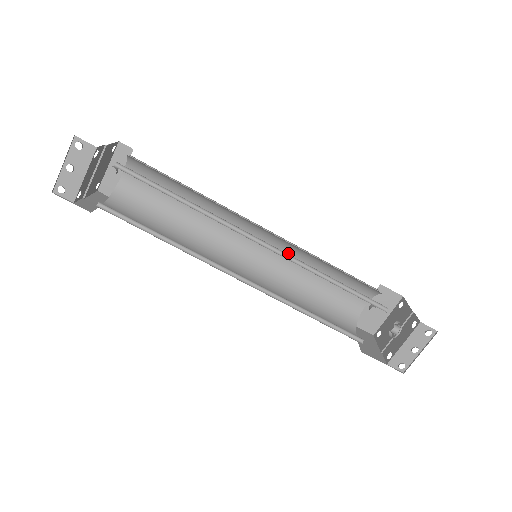
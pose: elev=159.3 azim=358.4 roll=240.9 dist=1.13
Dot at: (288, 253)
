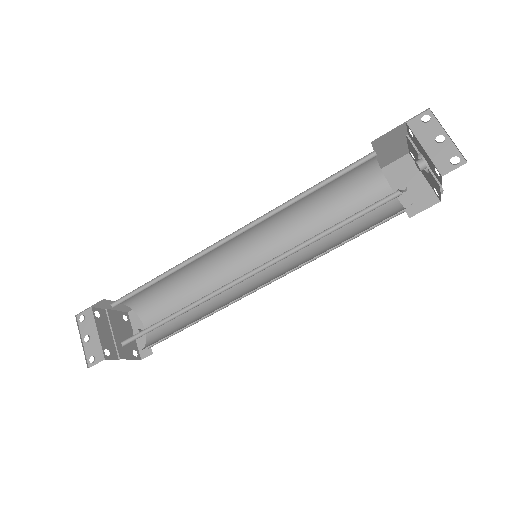
Dot at: (289, 238)
